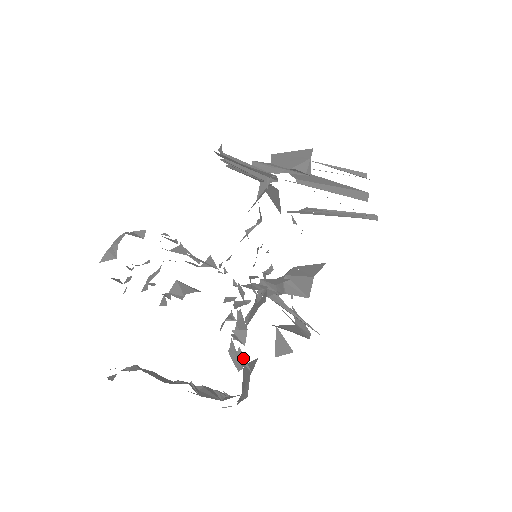
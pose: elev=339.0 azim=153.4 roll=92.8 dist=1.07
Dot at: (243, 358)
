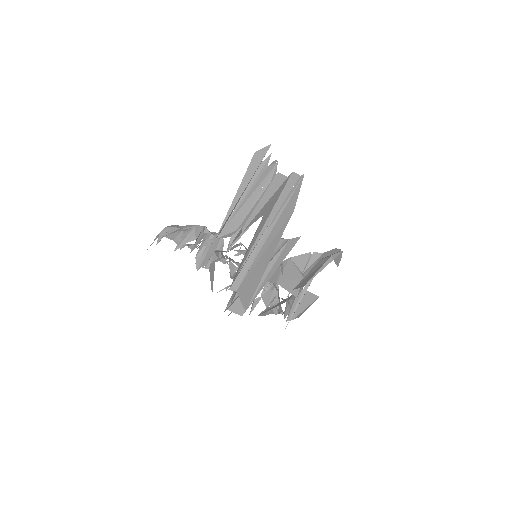
Dot at: (257, 302)
